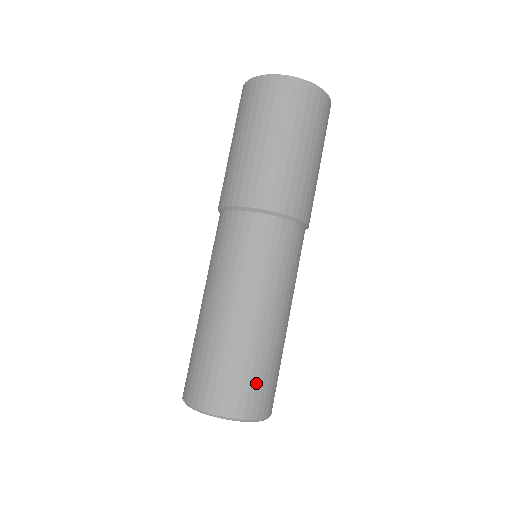
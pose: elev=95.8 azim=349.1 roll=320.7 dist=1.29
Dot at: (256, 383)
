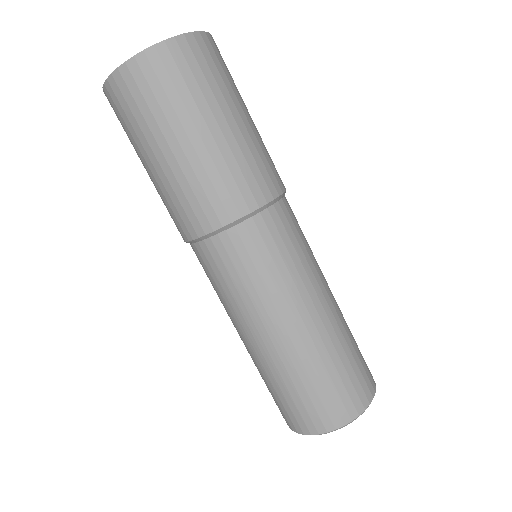
Dot at: (334, 388)
